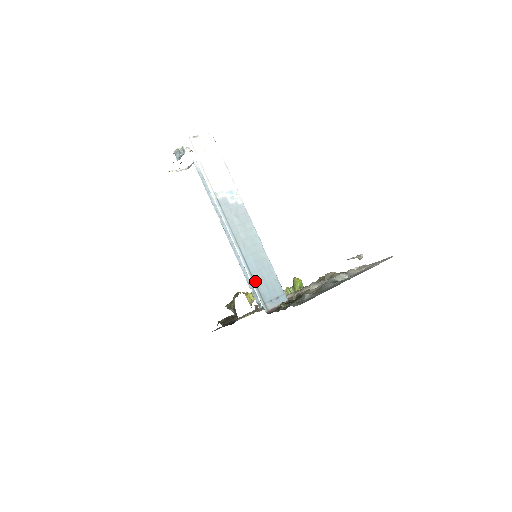
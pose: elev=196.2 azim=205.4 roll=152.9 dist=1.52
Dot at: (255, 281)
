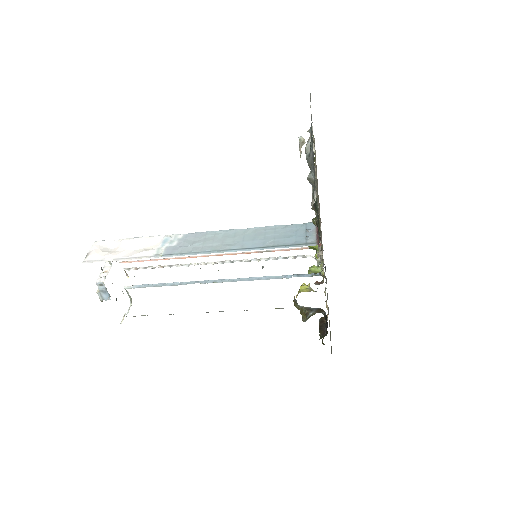
Dot at: (275, 246)
